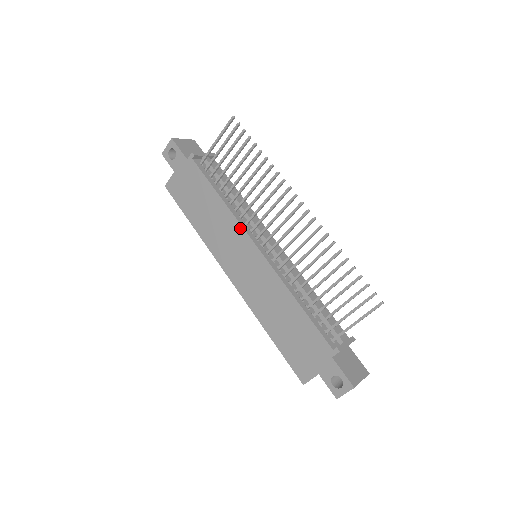
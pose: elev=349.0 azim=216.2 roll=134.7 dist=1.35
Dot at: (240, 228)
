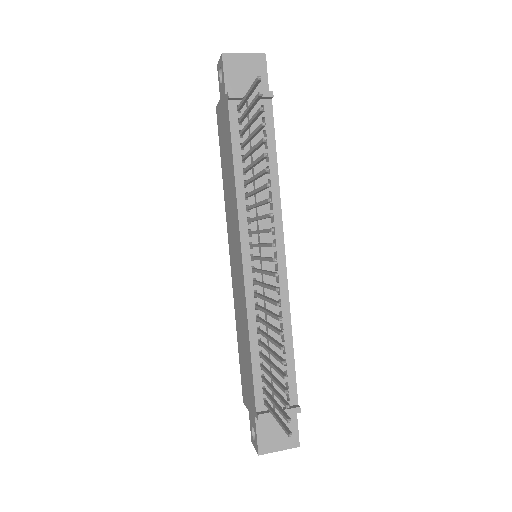
Dot at: (238, 223)
